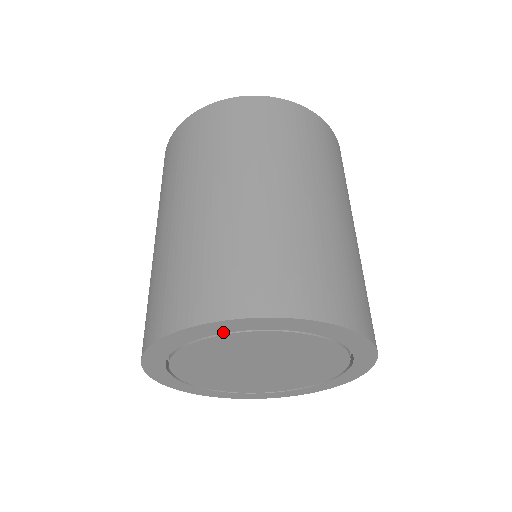
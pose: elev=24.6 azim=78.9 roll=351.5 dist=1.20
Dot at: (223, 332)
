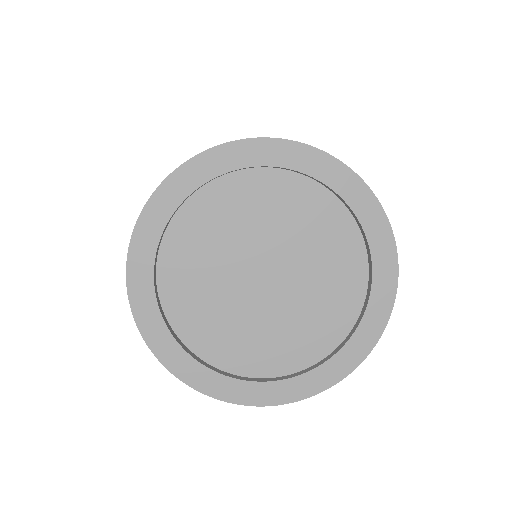
Dot at: (212, 177)
